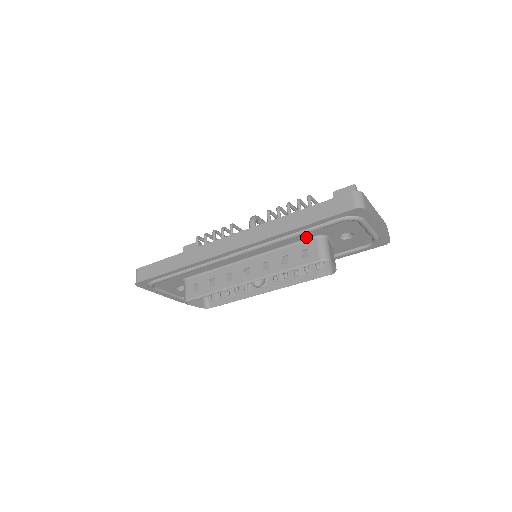
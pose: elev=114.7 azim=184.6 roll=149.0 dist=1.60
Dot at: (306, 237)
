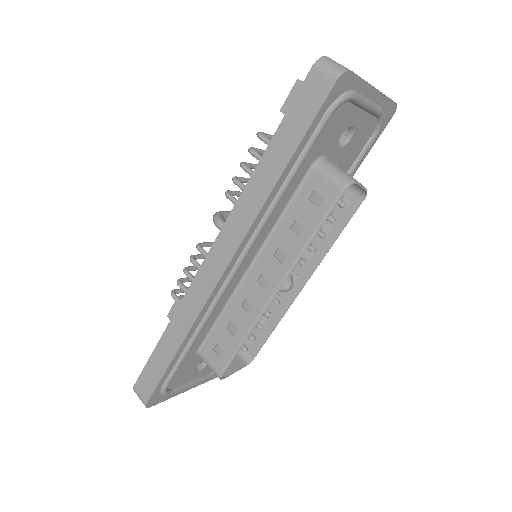
Dot at: (300, 178)
